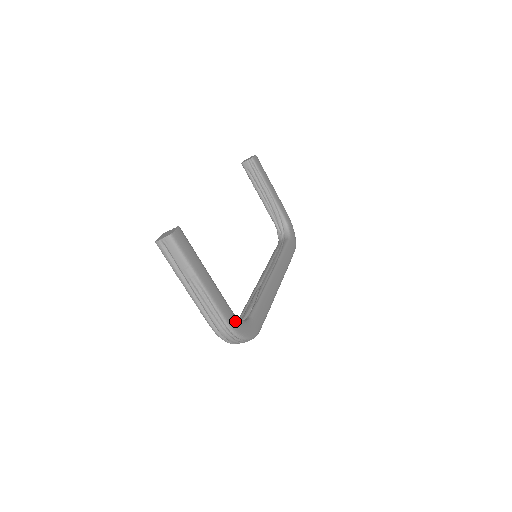
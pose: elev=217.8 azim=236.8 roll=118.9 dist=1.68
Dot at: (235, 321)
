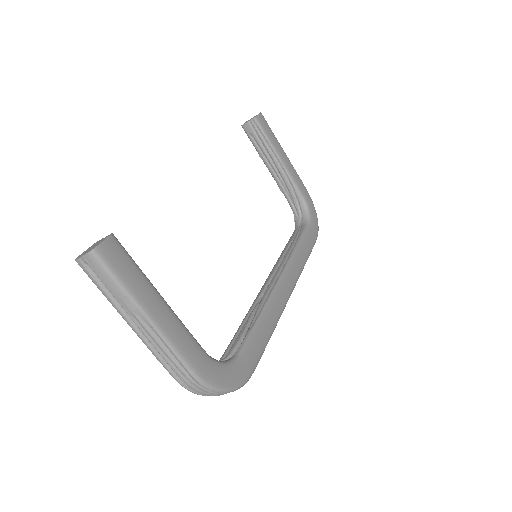
Dot at: (209, 368)
